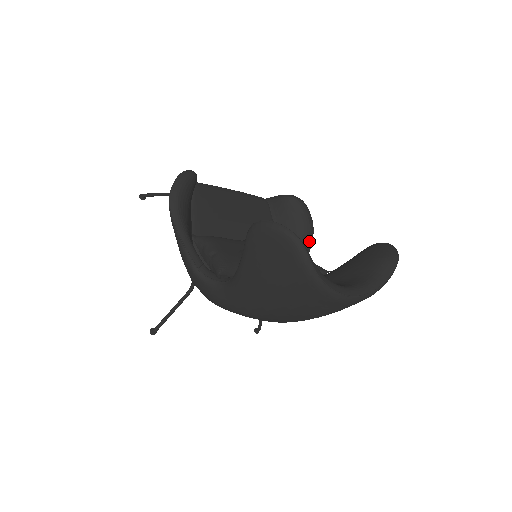
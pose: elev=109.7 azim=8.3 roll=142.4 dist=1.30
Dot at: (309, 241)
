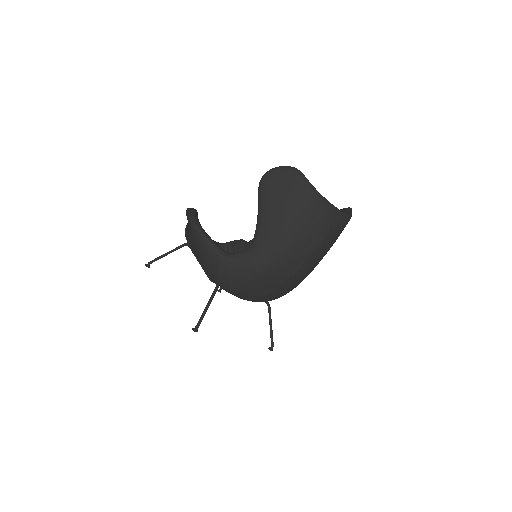
Dot at: occluded
